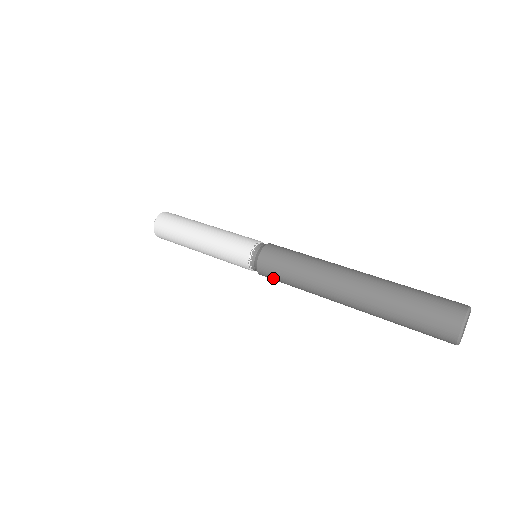
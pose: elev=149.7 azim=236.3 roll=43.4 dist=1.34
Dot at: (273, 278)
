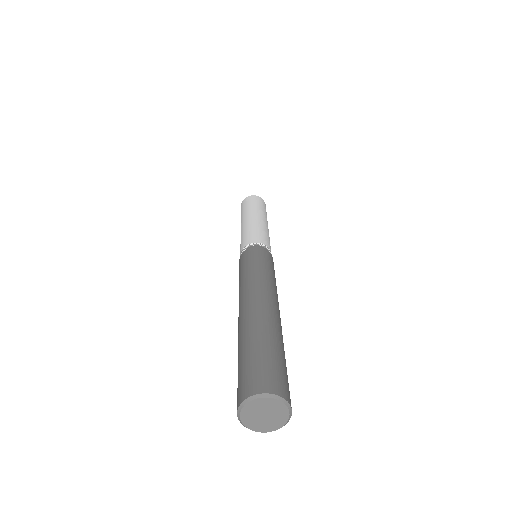
Dot at: occluded
